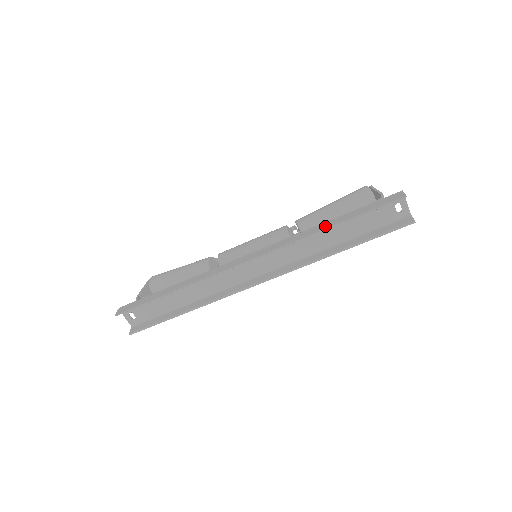
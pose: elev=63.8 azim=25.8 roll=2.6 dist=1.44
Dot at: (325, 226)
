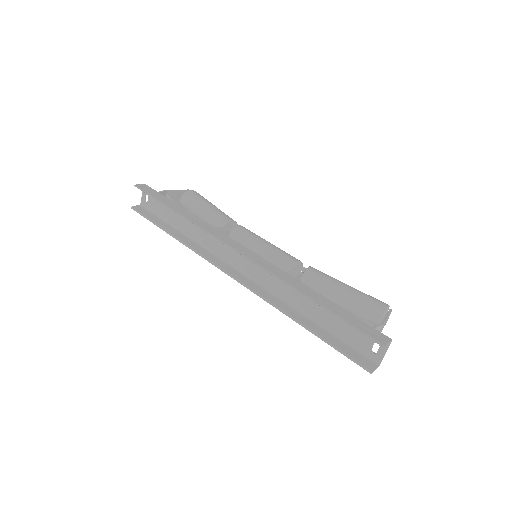
Dot at: (309, 292)
